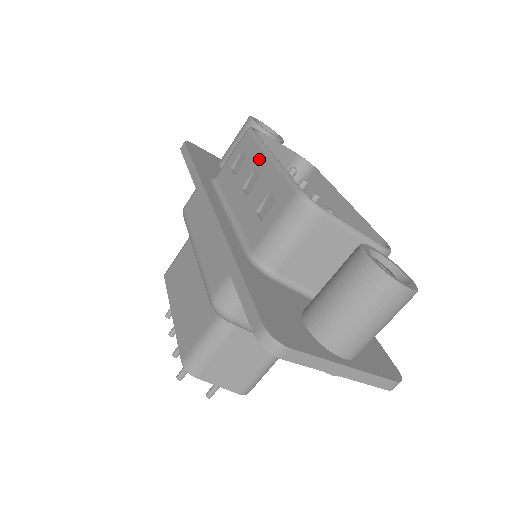
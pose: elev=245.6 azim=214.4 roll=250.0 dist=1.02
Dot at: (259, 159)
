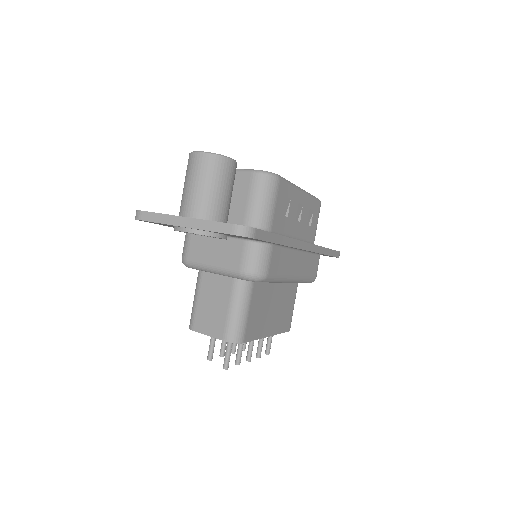
Dot at: occluded
